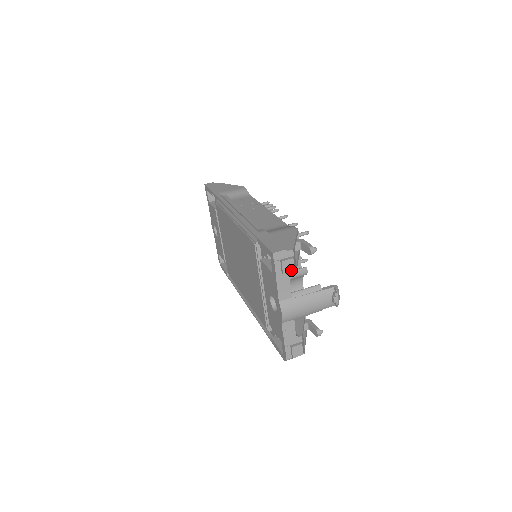
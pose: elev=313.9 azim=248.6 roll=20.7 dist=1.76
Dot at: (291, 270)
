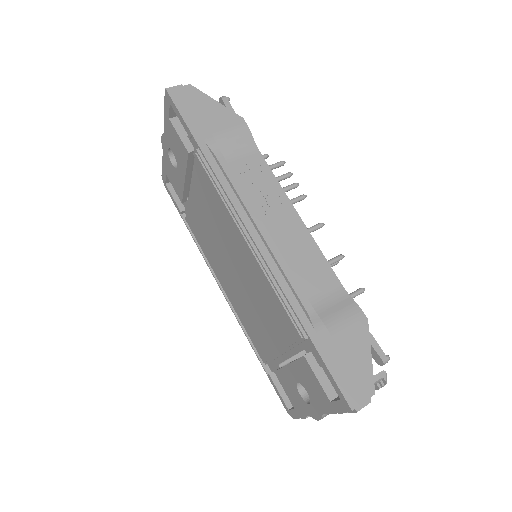
Dot at: occluded
